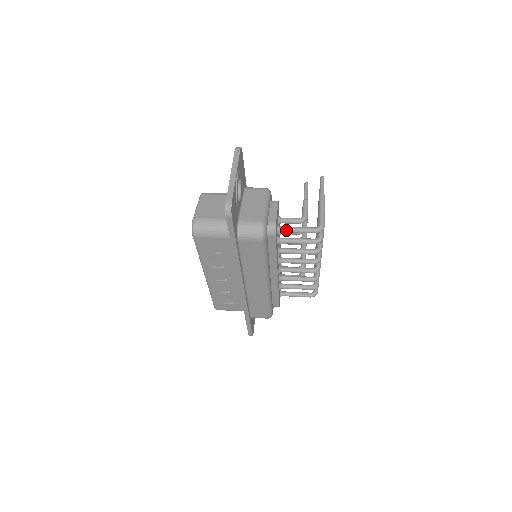
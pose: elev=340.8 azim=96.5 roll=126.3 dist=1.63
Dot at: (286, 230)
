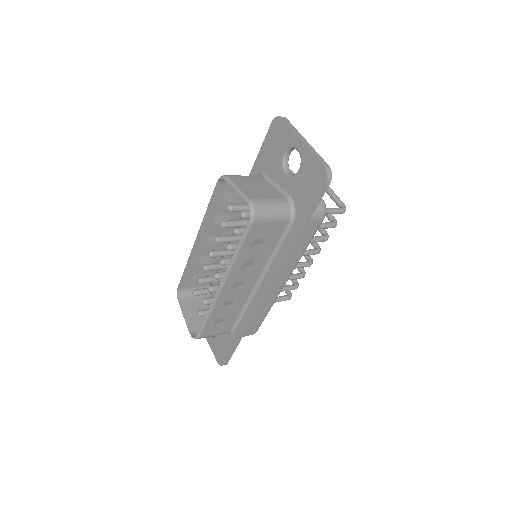
Dot at: occluded
